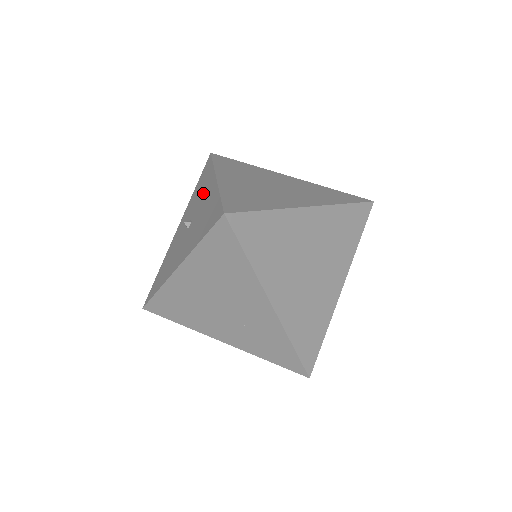
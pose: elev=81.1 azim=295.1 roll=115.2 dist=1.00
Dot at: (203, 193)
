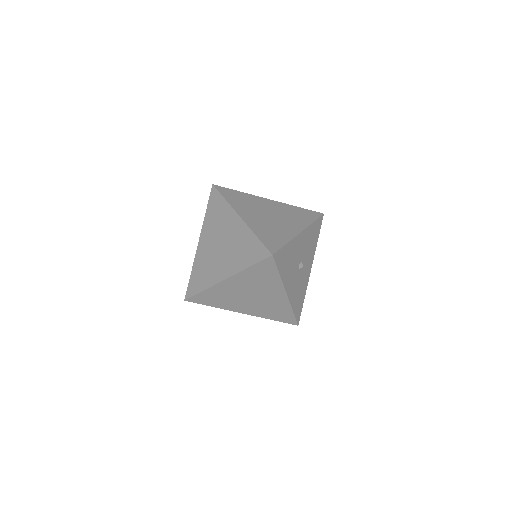
Dot at: occluded
